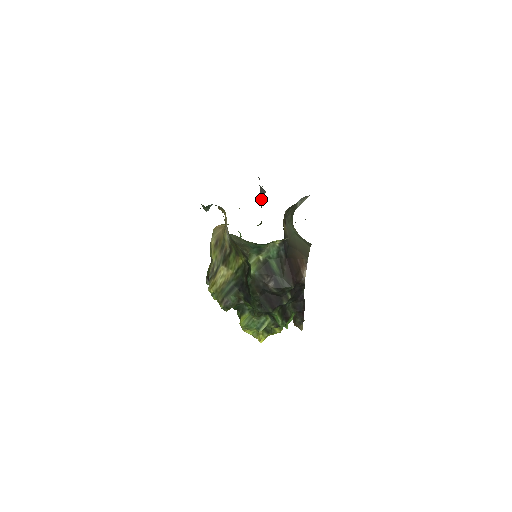
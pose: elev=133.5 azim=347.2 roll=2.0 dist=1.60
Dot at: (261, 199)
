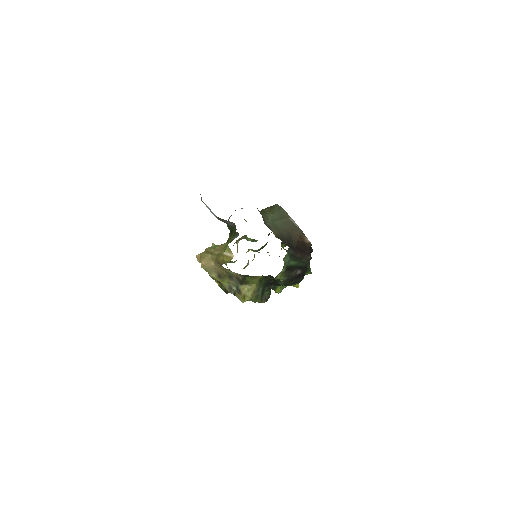
Dot at: (223, 221)
